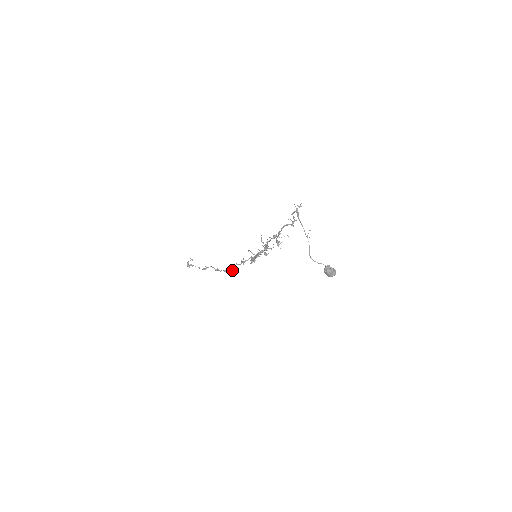
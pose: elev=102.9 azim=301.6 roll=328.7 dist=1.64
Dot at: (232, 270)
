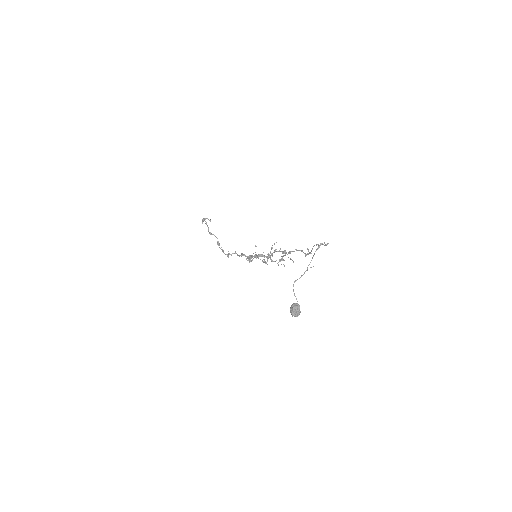
Dot at: (228, 254)
